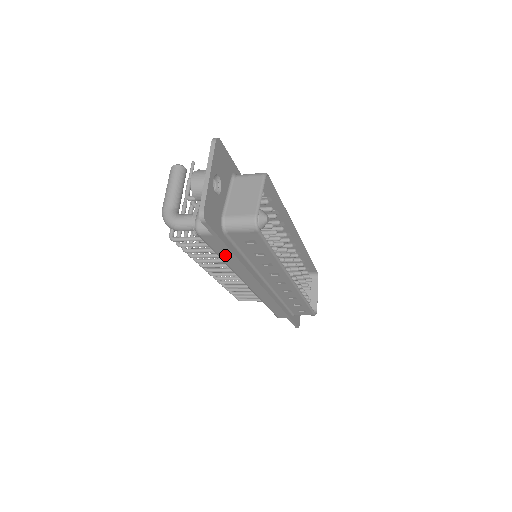
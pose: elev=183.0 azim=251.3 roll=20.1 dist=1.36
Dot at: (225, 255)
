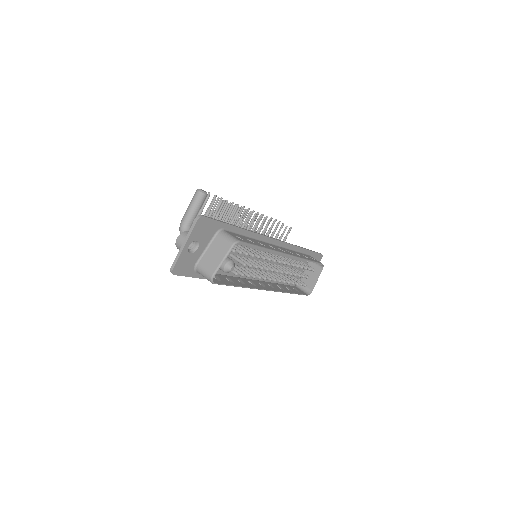
Dot at: occluded
